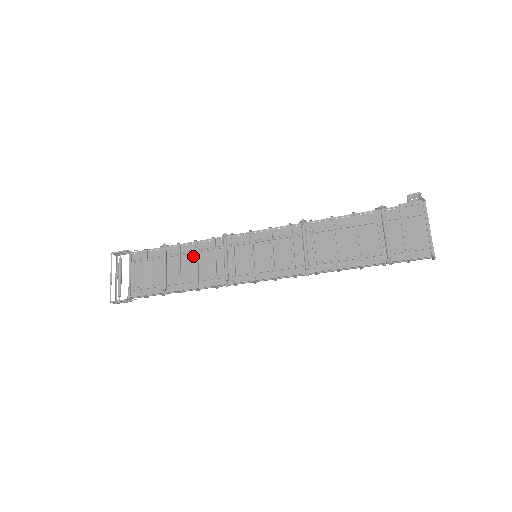
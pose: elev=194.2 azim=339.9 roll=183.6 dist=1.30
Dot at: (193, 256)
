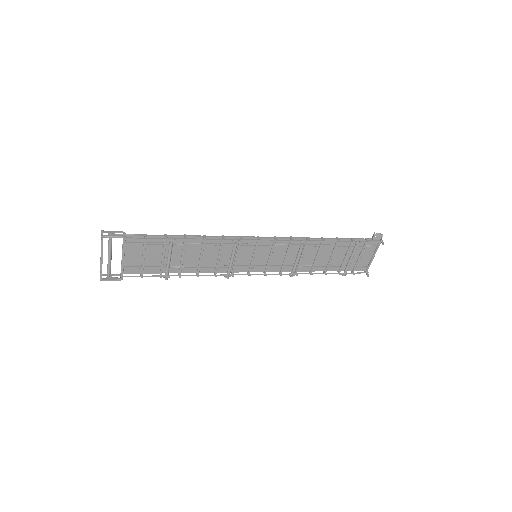
Dot at: (197, 247)
